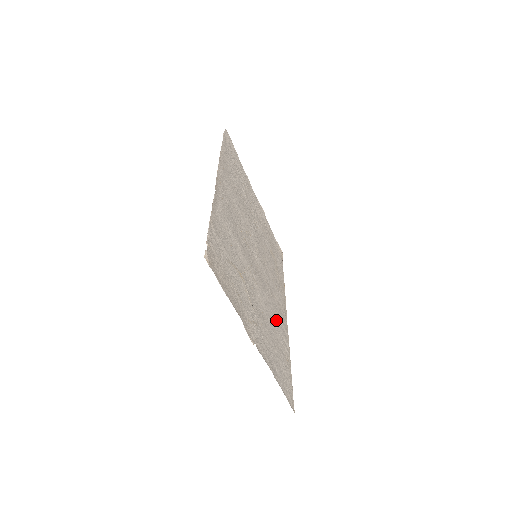
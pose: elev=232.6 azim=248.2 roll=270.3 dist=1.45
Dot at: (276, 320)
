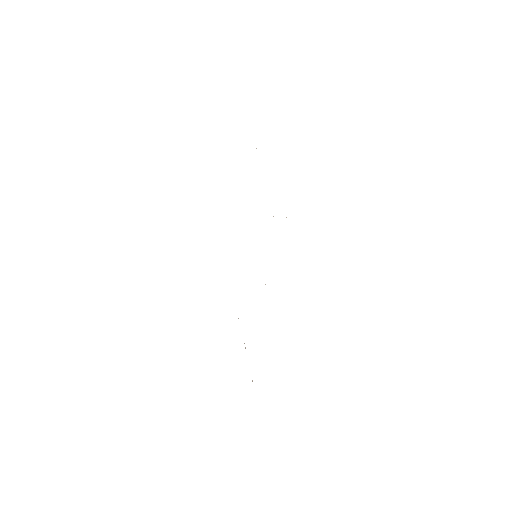
Dot at: occluded
